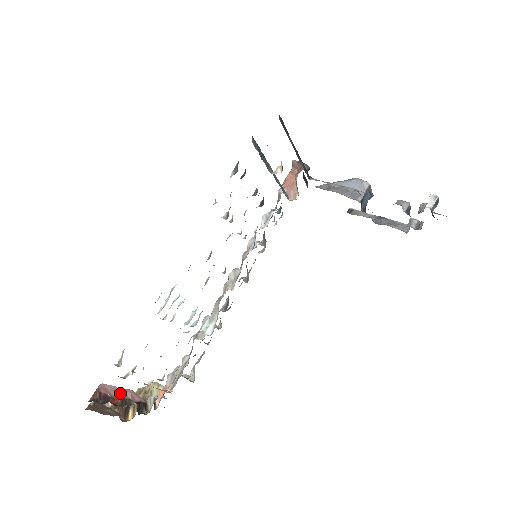
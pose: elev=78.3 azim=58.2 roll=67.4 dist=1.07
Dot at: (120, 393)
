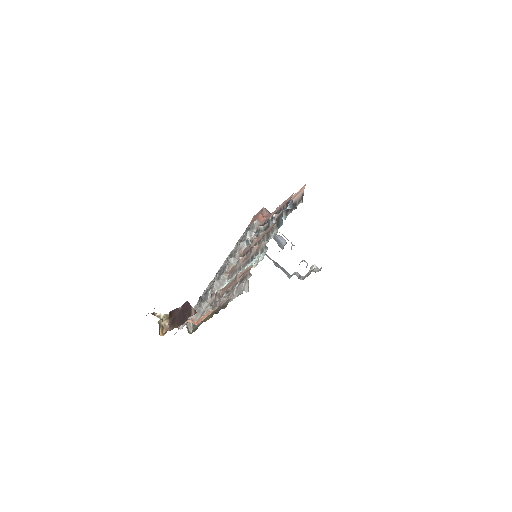
Dot at: occluded
